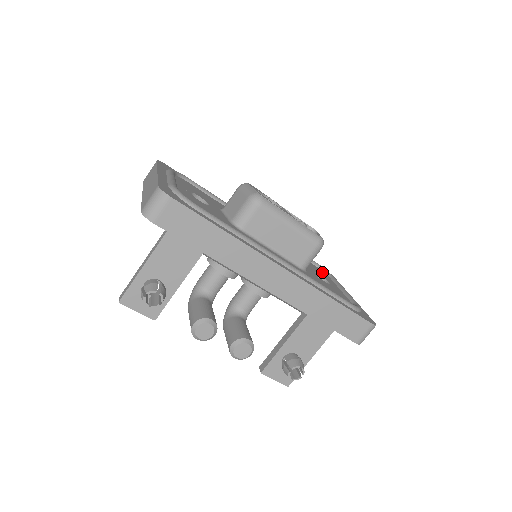
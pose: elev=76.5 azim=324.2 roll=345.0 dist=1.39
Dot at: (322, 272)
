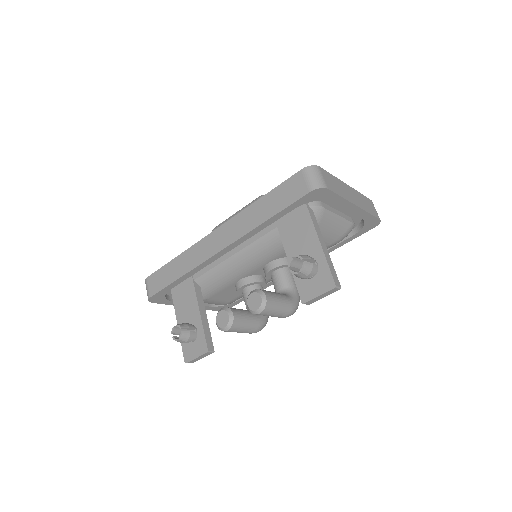
Dot at: occluded
